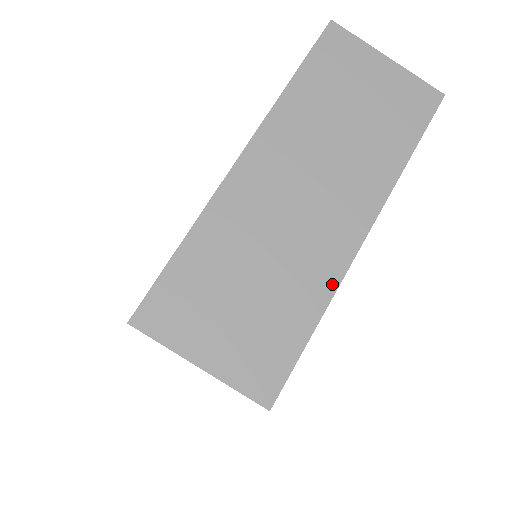
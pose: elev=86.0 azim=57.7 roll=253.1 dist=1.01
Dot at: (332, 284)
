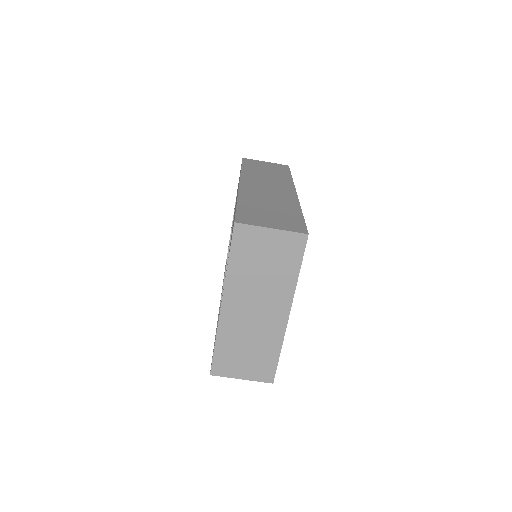
Dot at: (281, 337)
